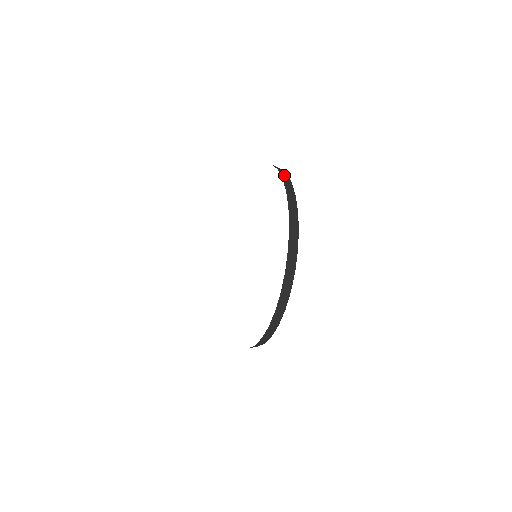
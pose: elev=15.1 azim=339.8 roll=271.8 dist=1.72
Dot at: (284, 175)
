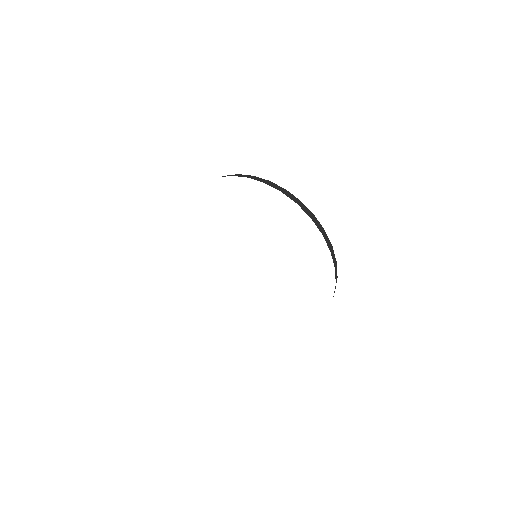
Dot at: occluded
